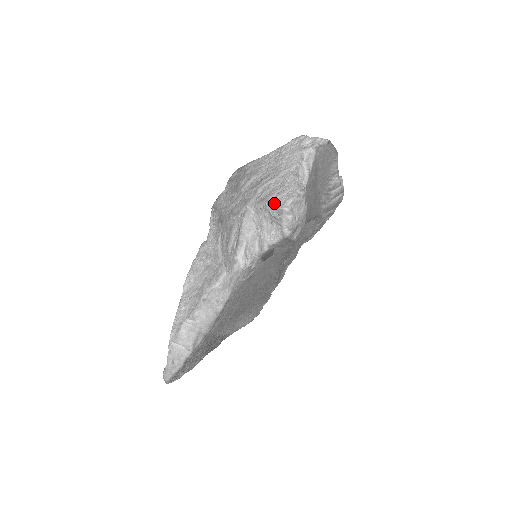
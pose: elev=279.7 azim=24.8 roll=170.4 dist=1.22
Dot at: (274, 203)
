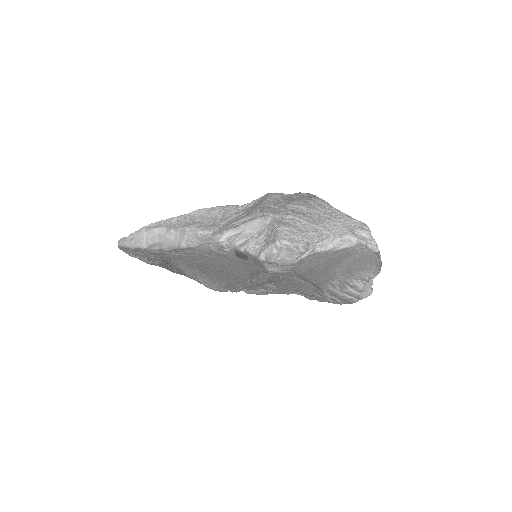
Dot at: (280, 232)
